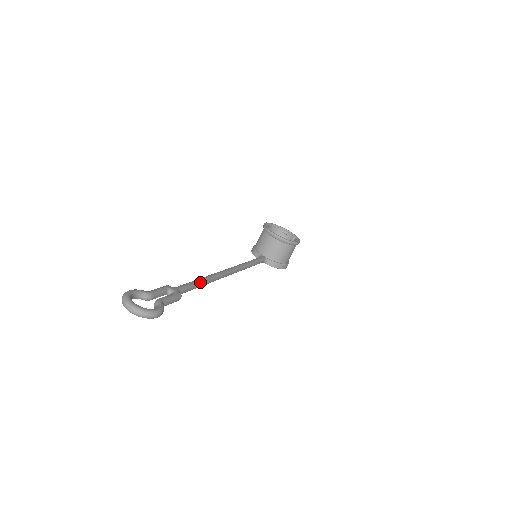
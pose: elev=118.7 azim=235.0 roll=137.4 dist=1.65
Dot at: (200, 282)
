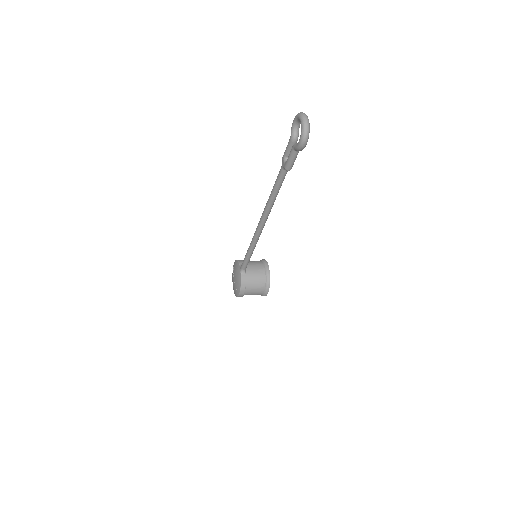
Dot at: occluded
